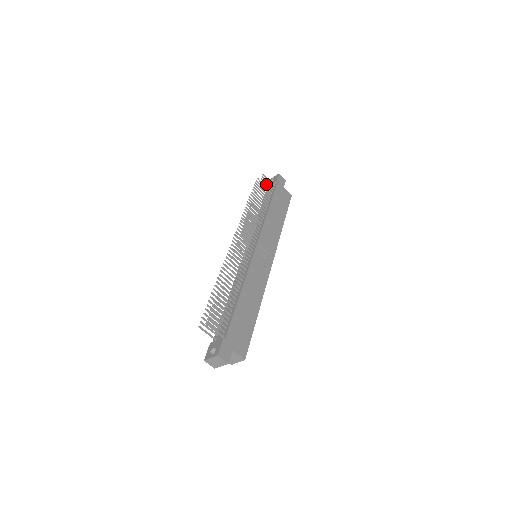
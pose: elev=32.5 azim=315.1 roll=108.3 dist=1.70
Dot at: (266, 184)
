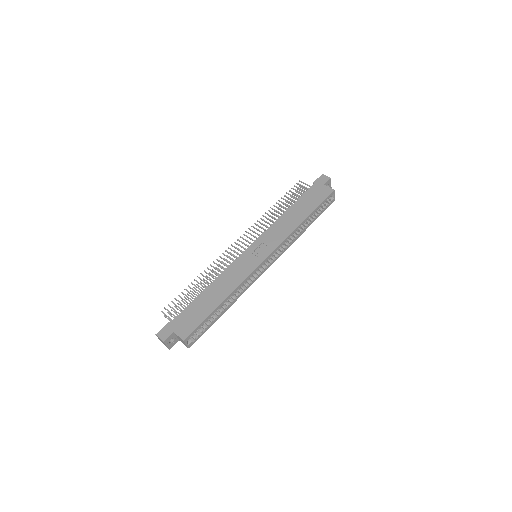
Dot at: (300, 189)
